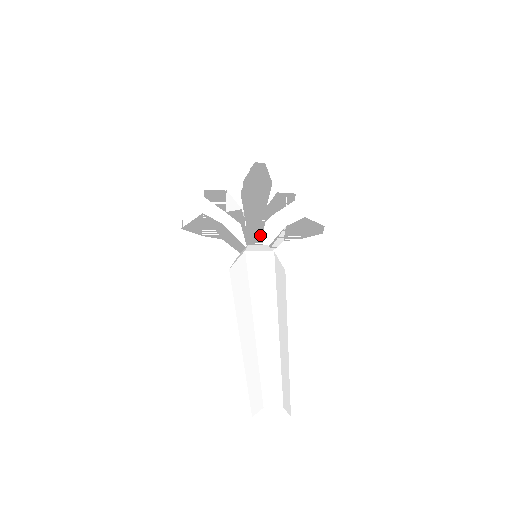
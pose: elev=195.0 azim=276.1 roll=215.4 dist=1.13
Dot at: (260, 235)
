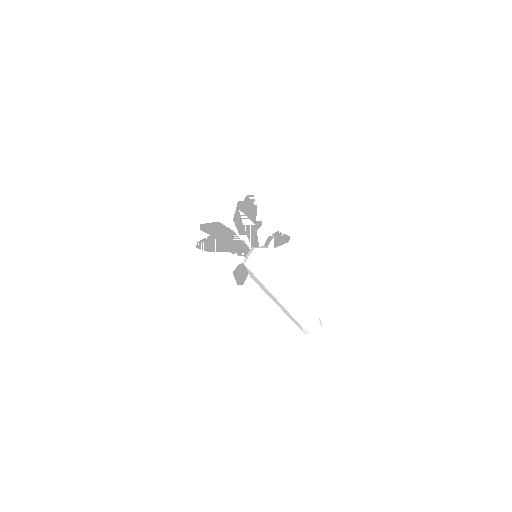
Dot at: (256, 242)
